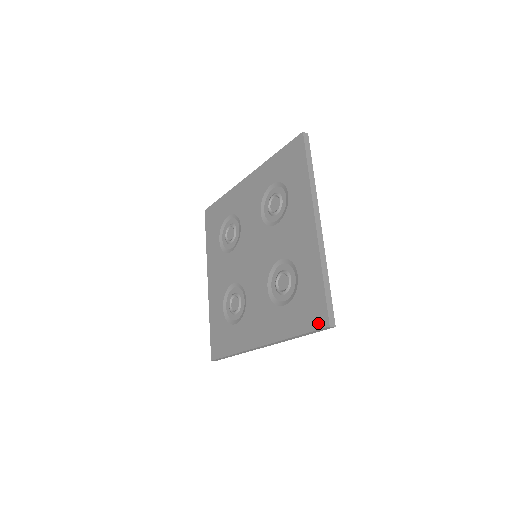
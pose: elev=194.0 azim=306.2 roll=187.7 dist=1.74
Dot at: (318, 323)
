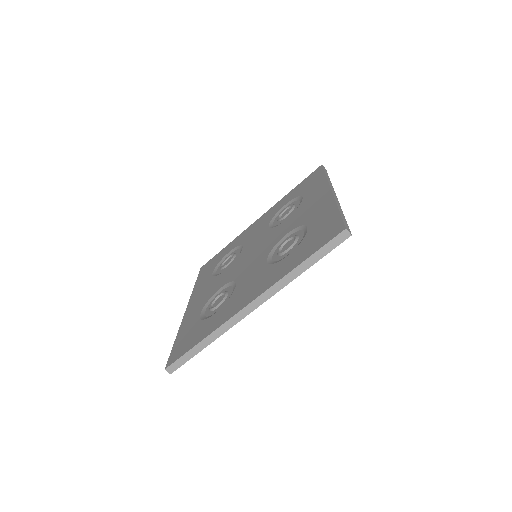
Dot at: (331, 236)
